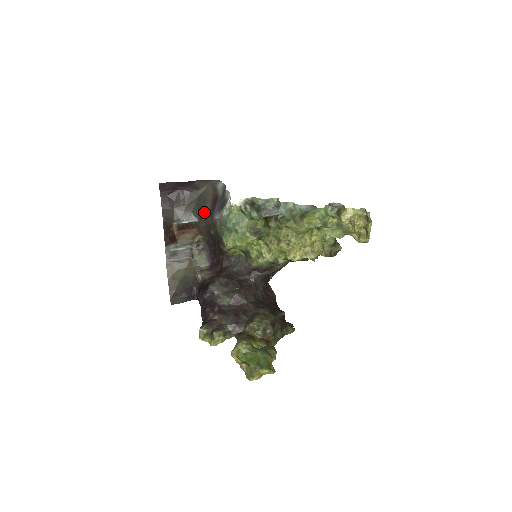
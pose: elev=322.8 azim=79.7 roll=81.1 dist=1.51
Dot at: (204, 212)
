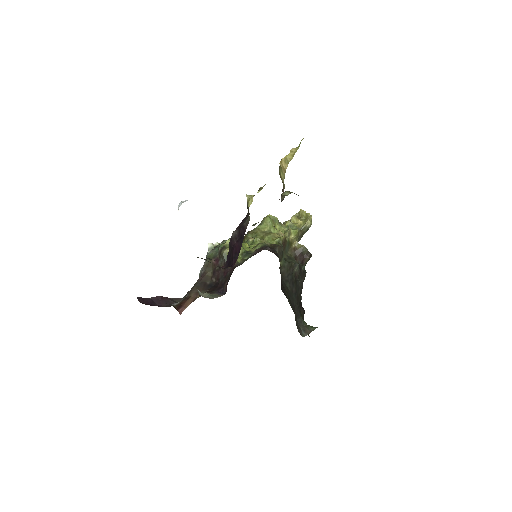
Dot at: occluded
